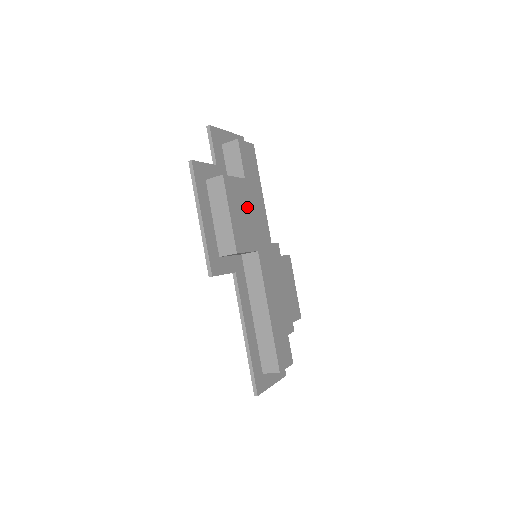
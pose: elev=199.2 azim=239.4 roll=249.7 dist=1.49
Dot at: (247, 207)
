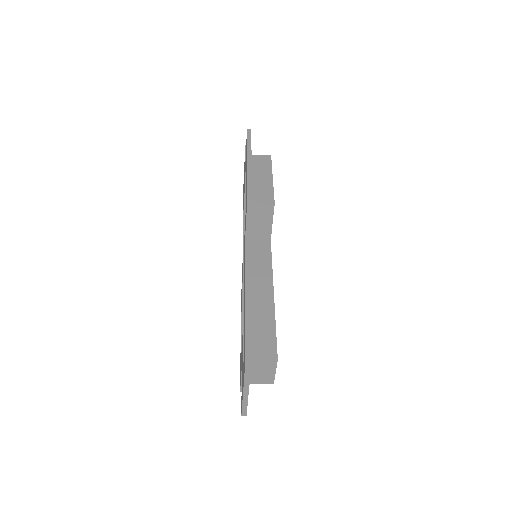
Dot at: occluded
